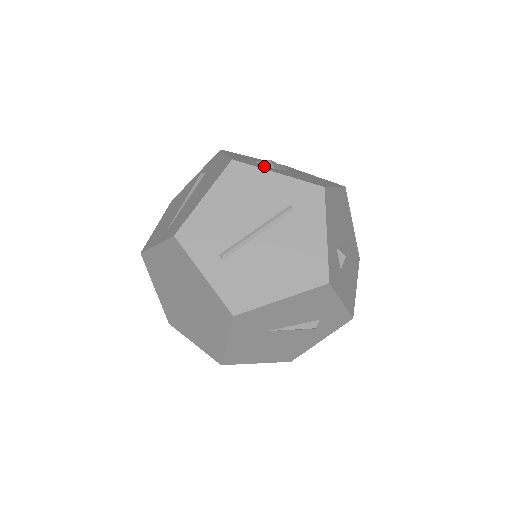
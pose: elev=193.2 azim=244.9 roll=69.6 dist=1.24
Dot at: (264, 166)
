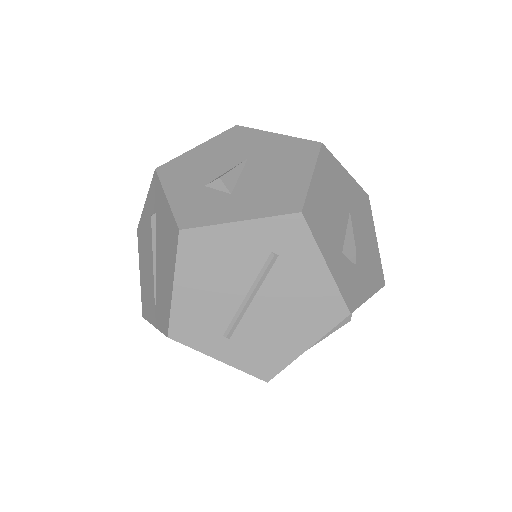
Dot at: (218, 199)
